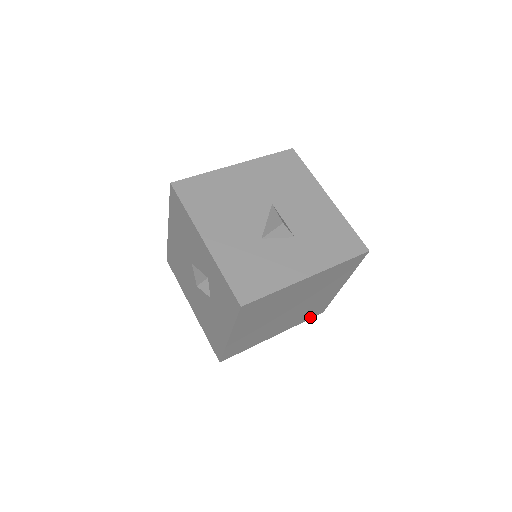
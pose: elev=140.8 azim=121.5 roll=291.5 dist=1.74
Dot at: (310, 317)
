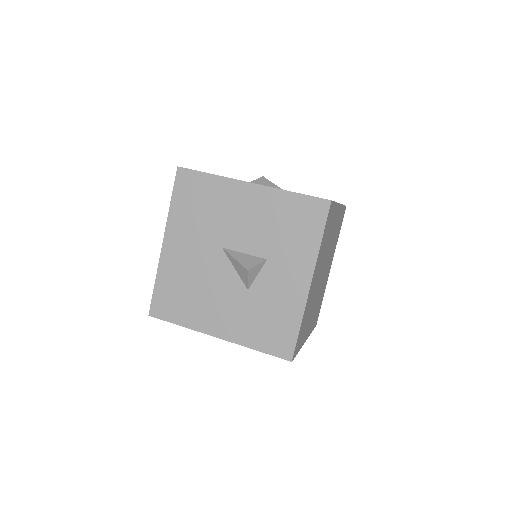
Dot at: (341, 224)
